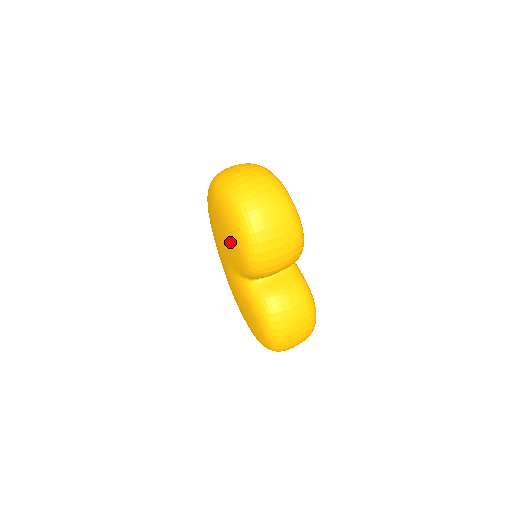
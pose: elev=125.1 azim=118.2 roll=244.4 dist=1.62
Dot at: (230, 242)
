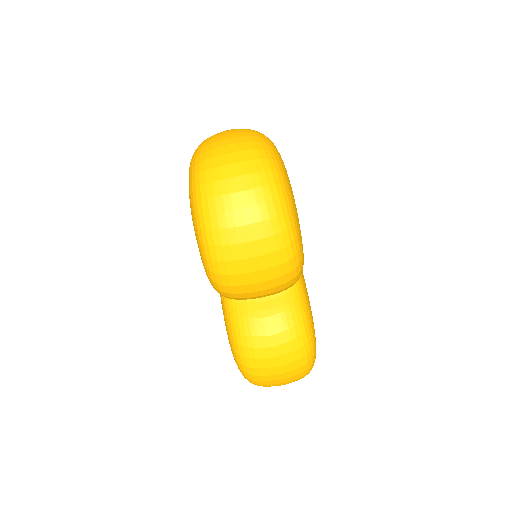
Dot at: occluded
